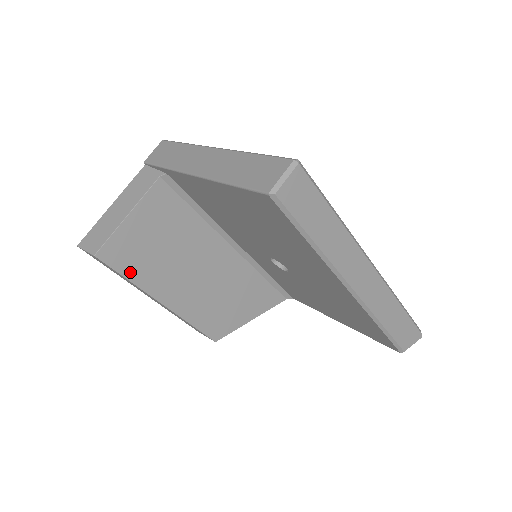
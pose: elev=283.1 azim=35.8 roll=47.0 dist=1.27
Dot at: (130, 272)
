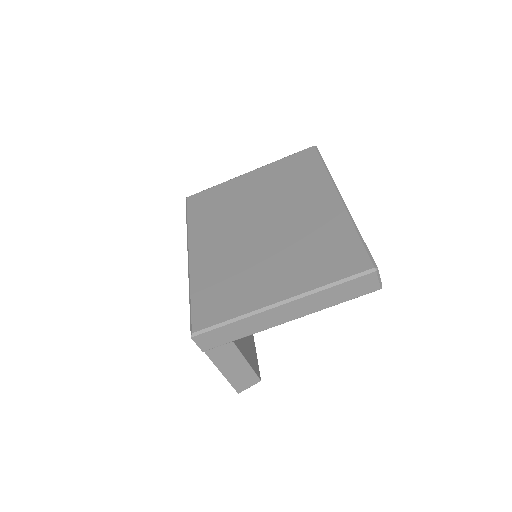
Dot at: (255, 353)
